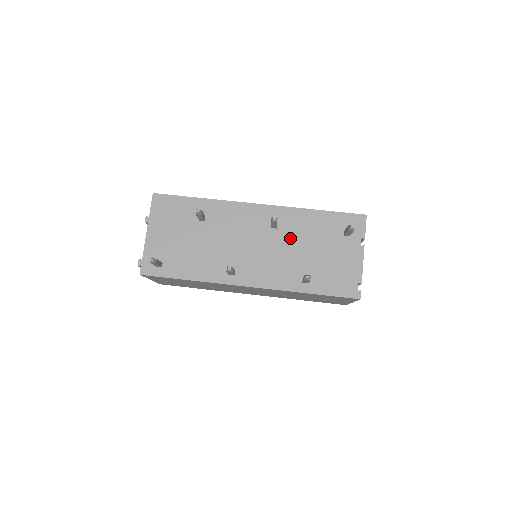
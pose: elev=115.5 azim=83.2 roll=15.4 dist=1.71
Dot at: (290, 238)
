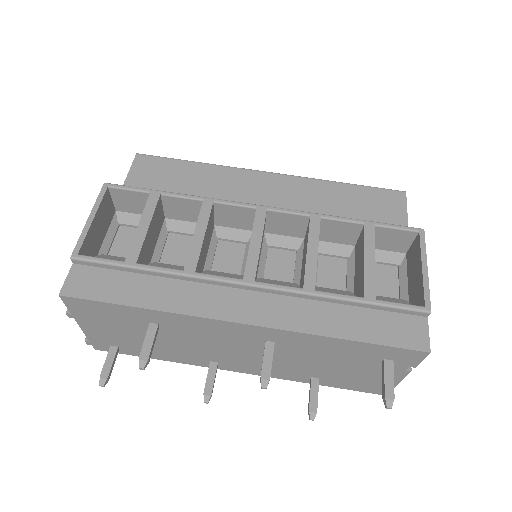
Dot at: (295, 354)
